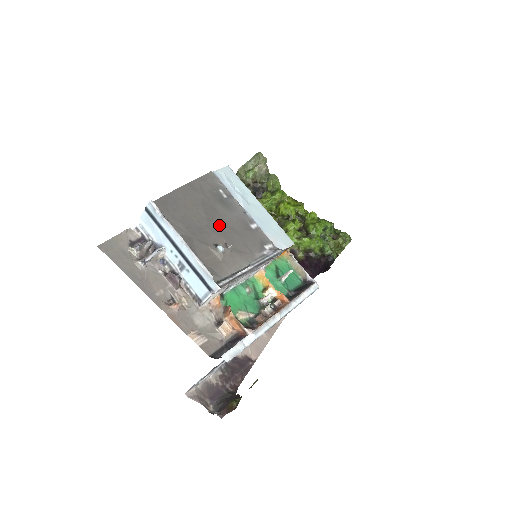
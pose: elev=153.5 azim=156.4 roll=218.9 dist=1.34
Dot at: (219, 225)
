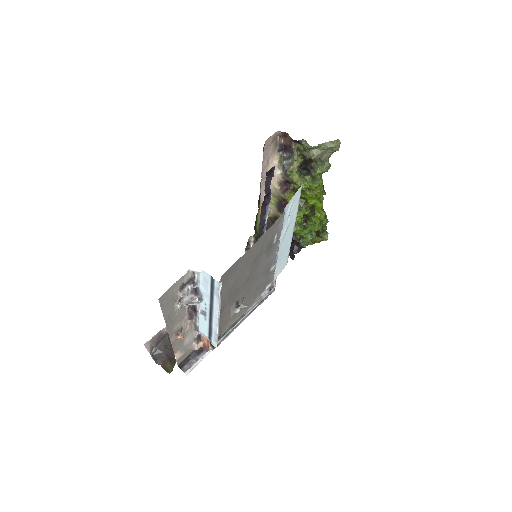
Dot at: (251, 280)
